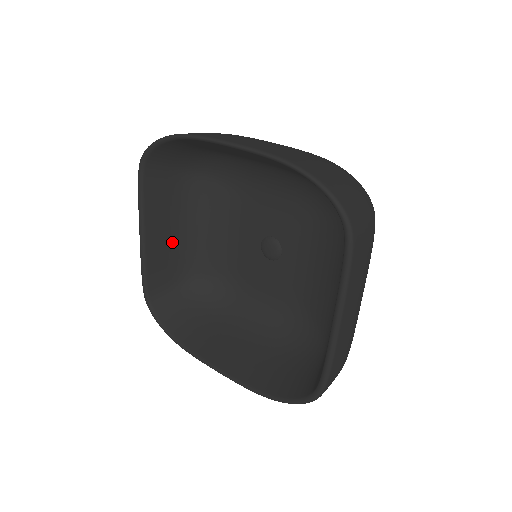
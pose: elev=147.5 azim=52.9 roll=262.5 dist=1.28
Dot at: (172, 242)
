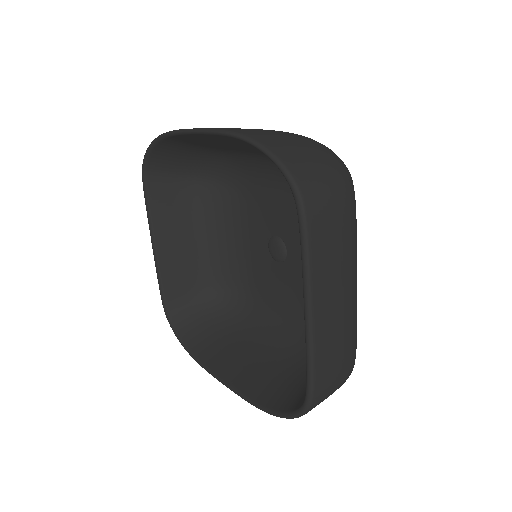
Dot at: (187, 252)
